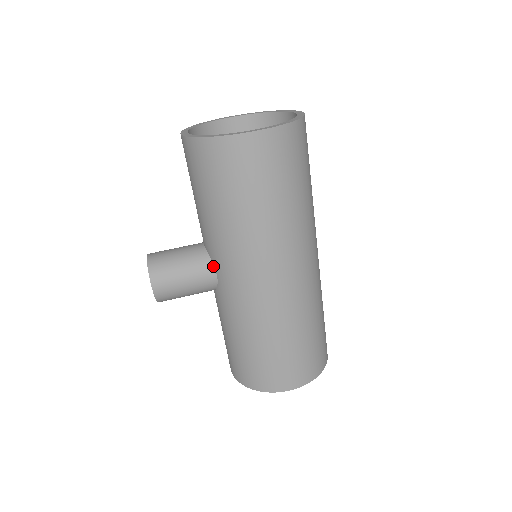
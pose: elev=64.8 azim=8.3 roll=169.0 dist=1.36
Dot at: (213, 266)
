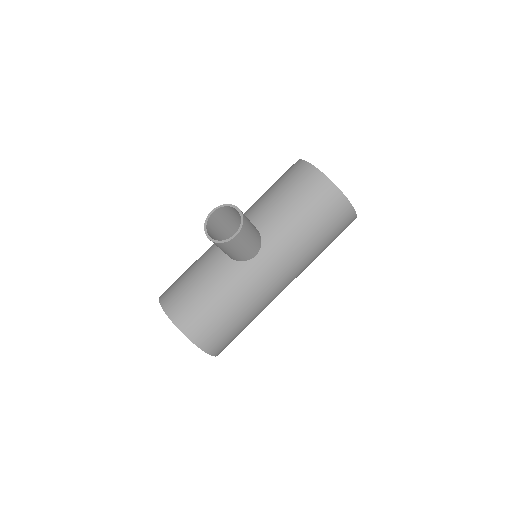
Dot at: (260, 249)
